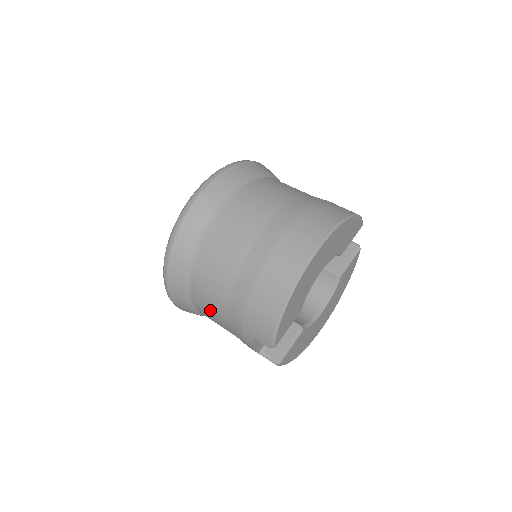
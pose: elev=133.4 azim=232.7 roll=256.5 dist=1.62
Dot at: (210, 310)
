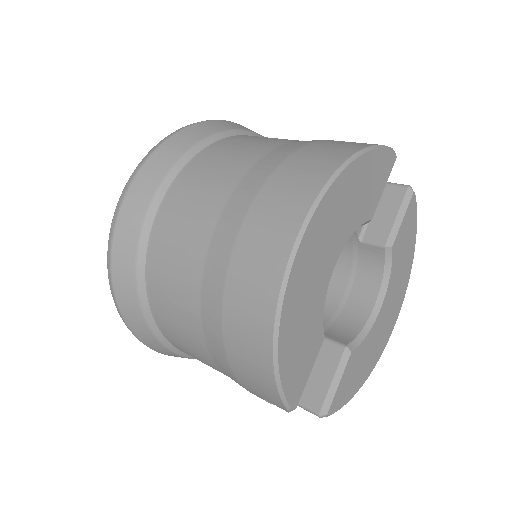
Dot at: occluded
